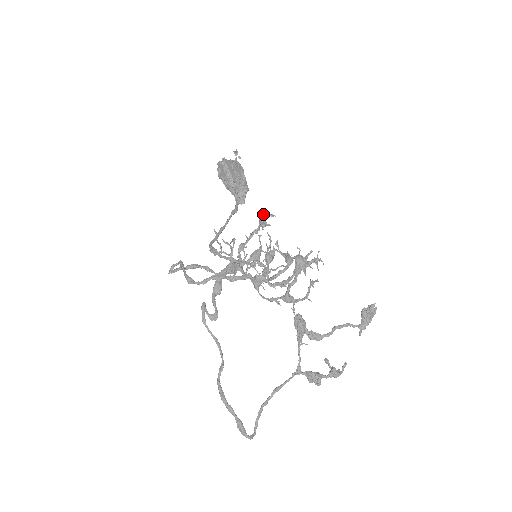
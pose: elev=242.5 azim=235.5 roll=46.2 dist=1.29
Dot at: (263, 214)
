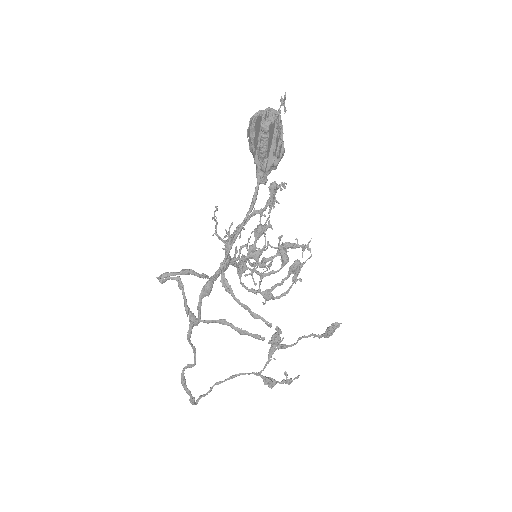
Dot at: (277, 188)
